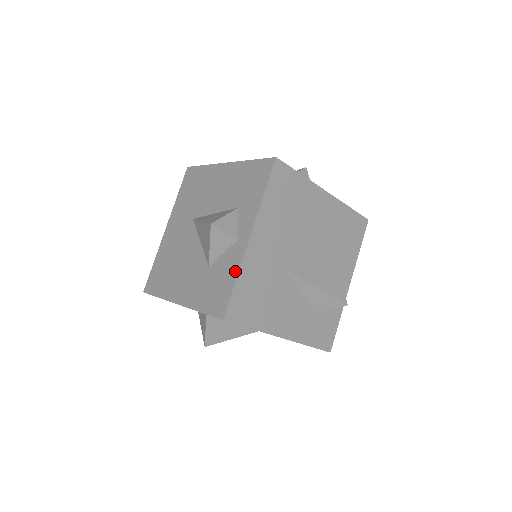
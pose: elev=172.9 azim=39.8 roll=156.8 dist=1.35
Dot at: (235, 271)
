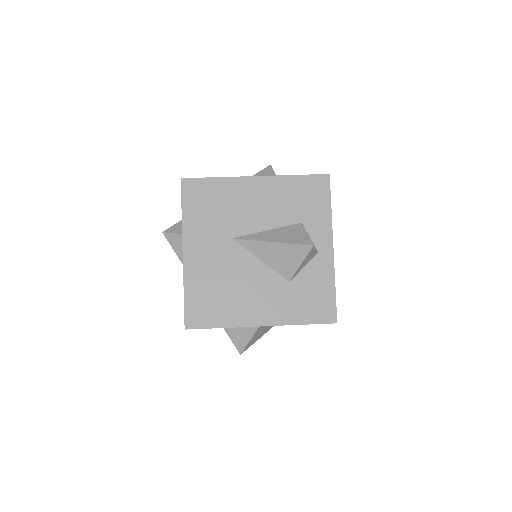
Dot at: (330, 280)
